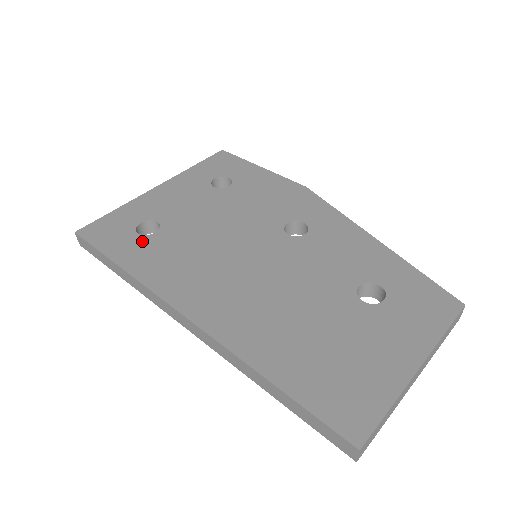
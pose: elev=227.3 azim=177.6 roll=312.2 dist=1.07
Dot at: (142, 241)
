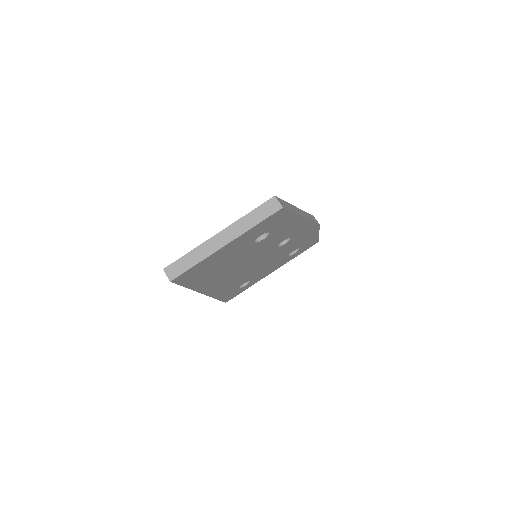
Dot at: occluded
